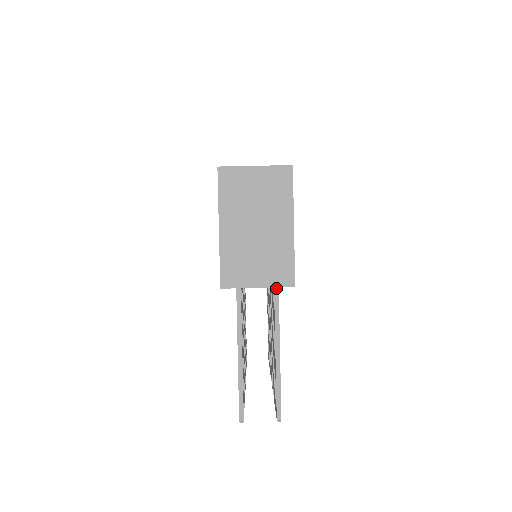
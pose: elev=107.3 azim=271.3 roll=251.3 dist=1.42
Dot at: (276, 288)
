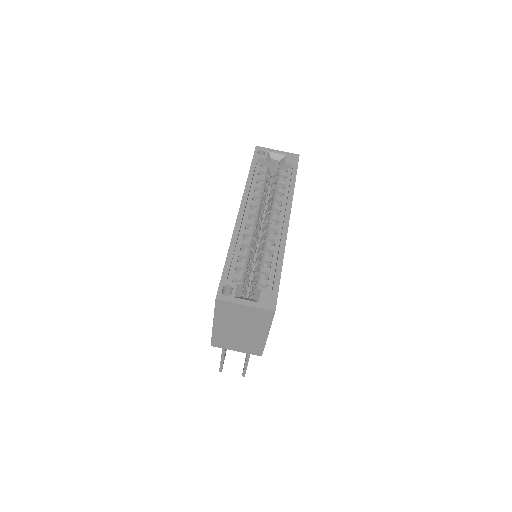
Dot at: occluded
